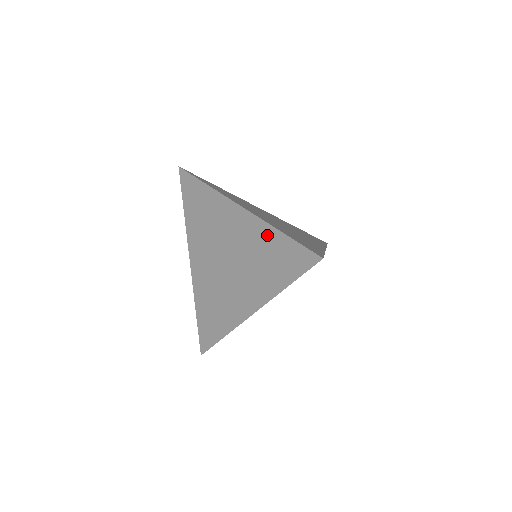
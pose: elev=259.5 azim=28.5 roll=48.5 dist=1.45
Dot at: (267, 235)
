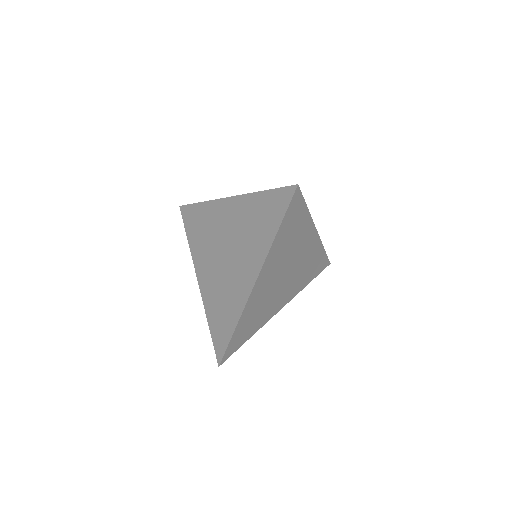
Dot at: (253, 202)
